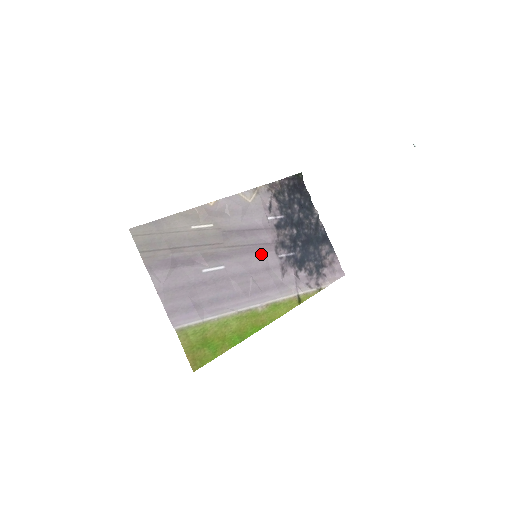
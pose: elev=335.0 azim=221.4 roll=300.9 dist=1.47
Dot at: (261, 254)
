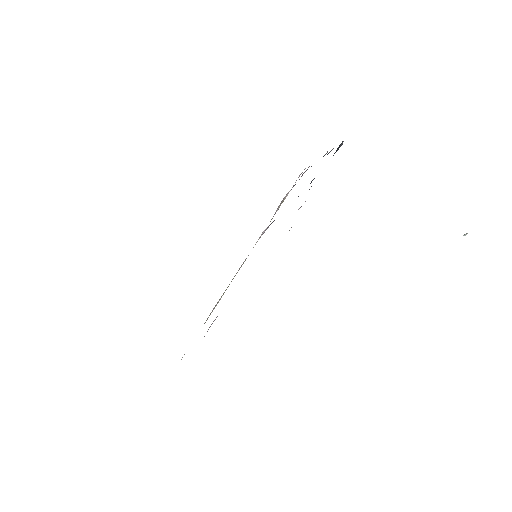
Dot at: occluded
